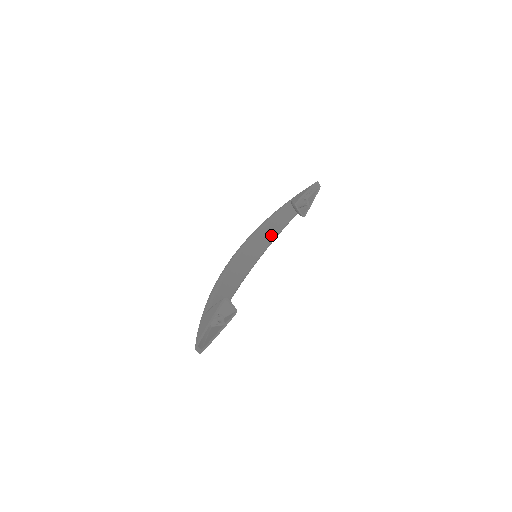
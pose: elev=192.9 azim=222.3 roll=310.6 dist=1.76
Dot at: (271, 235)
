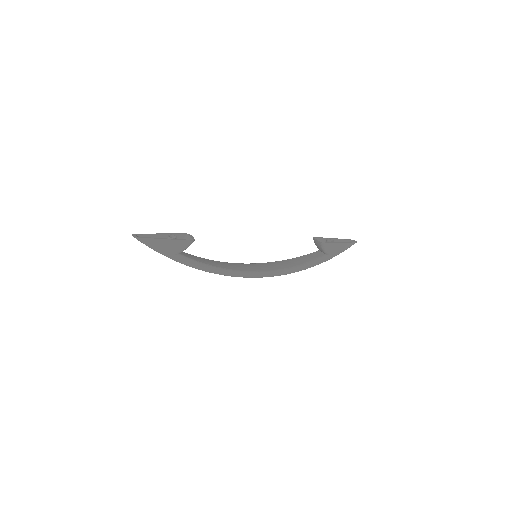
Dot at: (290, 264)
